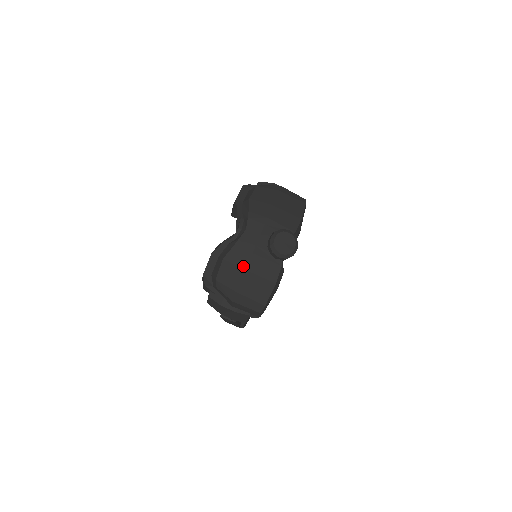
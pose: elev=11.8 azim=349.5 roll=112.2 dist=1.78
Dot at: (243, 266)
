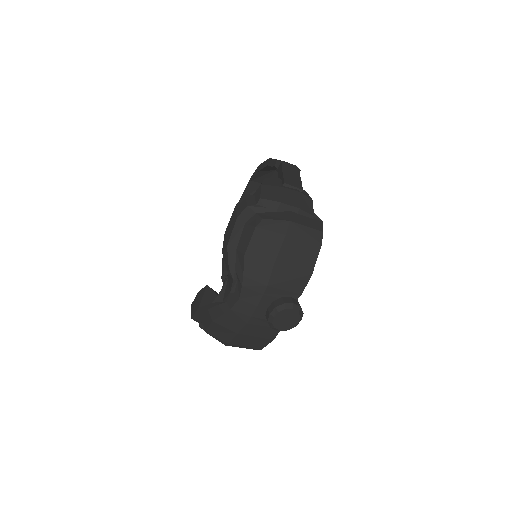
Dot at: (236, 331)
